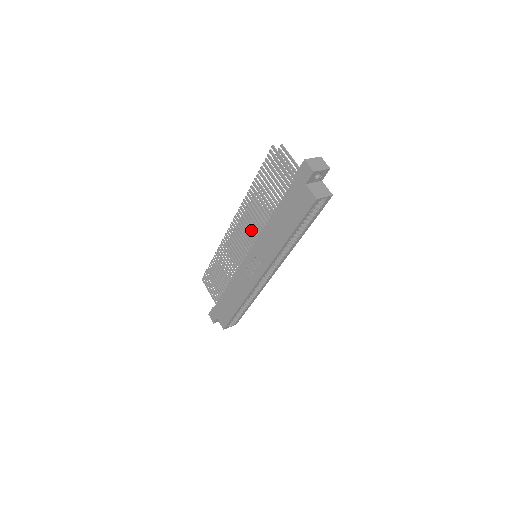
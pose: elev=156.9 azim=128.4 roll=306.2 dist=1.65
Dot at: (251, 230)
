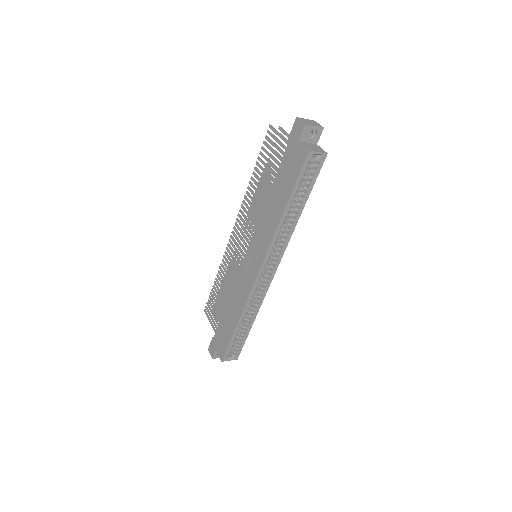
Dot at: (251, 225)
